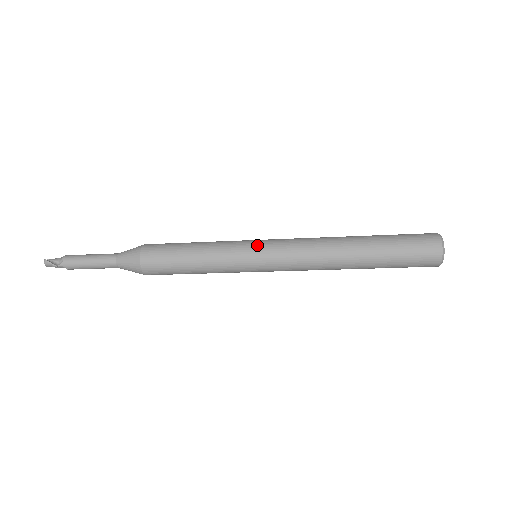
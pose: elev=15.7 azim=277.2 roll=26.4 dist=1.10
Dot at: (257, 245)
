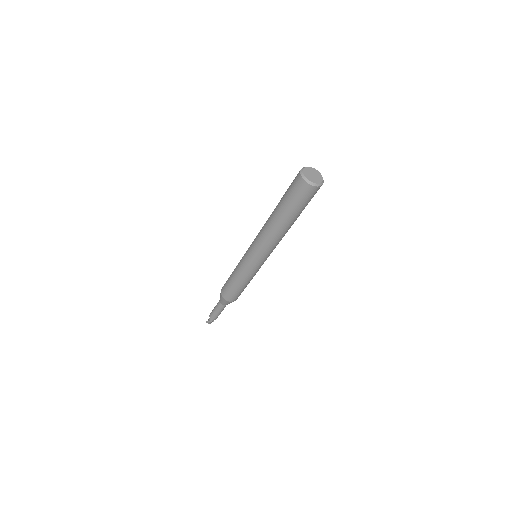
Dot at: (247, 252)
